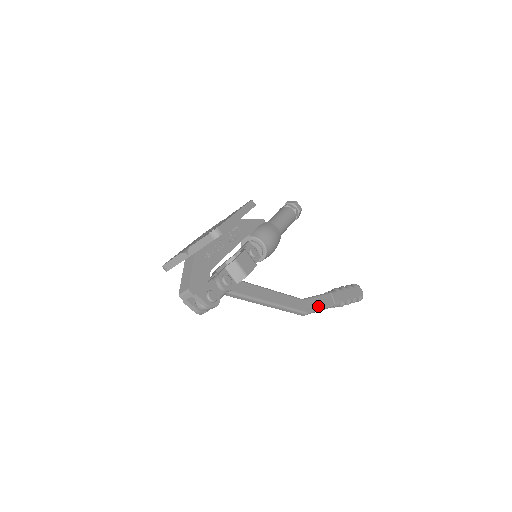
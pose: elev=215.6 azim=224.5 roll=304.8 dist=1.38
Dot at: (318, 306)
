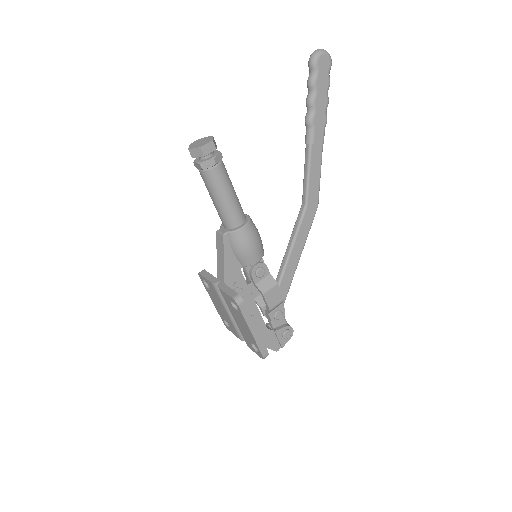
Dot at: (317, 181)
